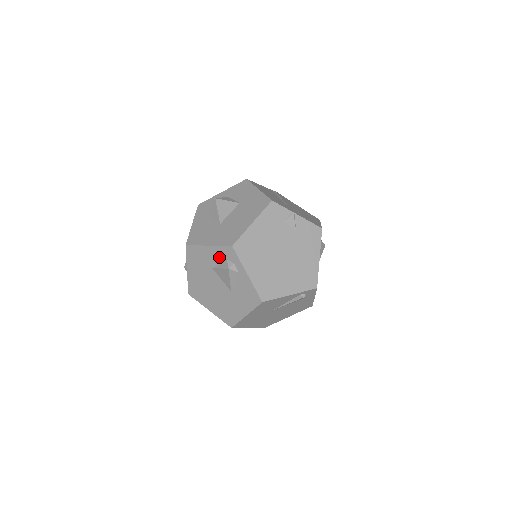
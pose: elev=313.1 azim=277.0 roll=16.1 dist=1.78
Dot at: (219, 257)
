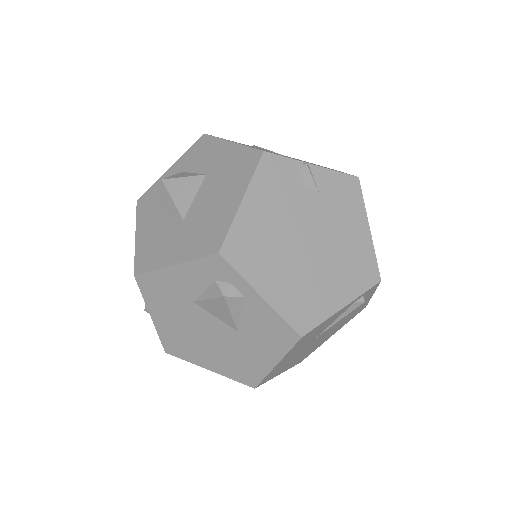
Dot at: (199, 280)
